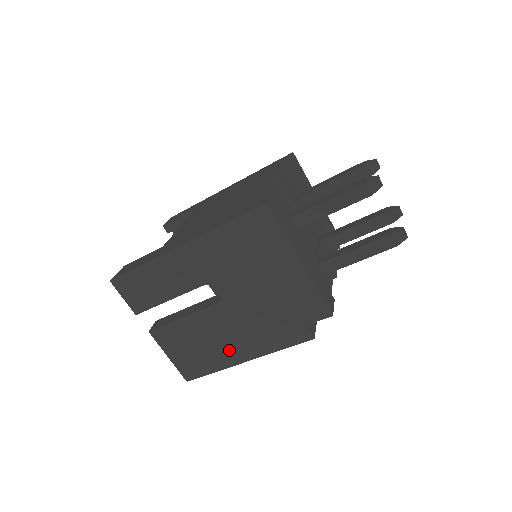
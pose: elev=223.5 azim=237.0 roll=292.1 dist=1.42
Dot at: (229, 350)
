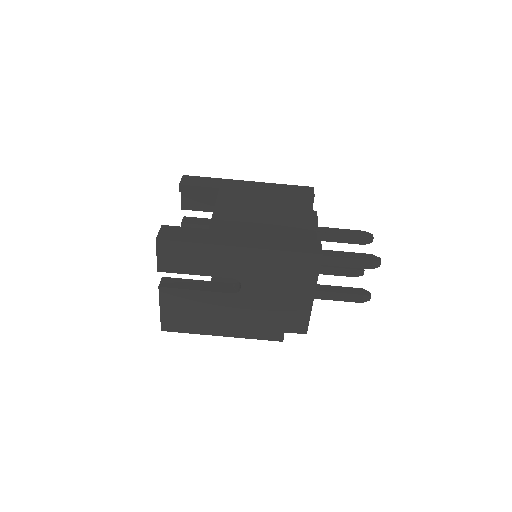
Dot at: (215, 324)
